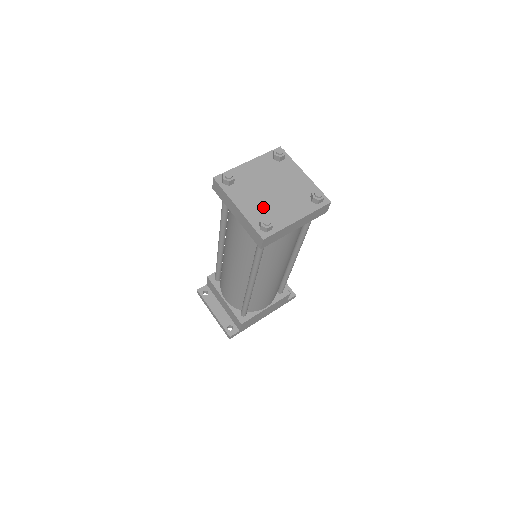
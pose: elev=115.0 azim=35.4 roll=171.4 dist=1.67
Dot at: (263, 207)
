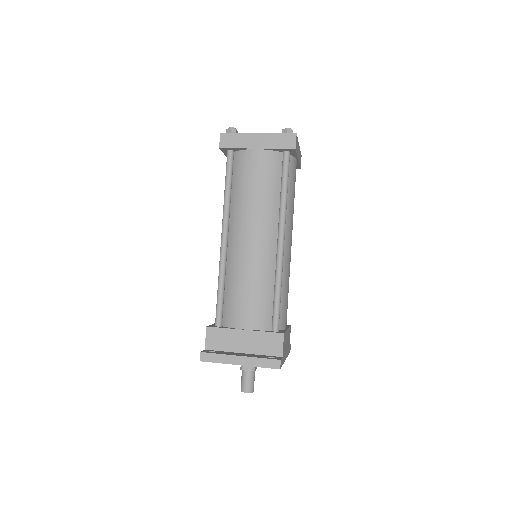
Dot at: occluded
